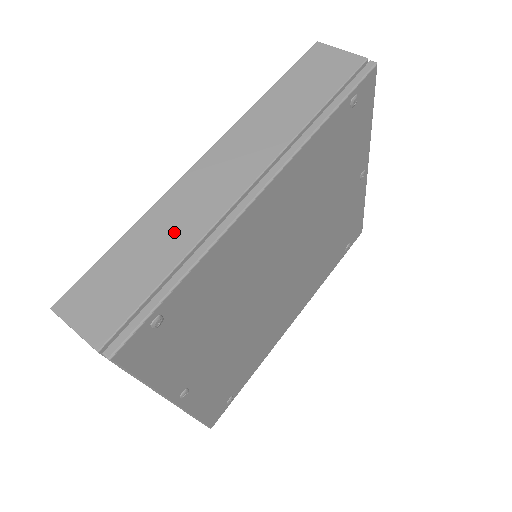
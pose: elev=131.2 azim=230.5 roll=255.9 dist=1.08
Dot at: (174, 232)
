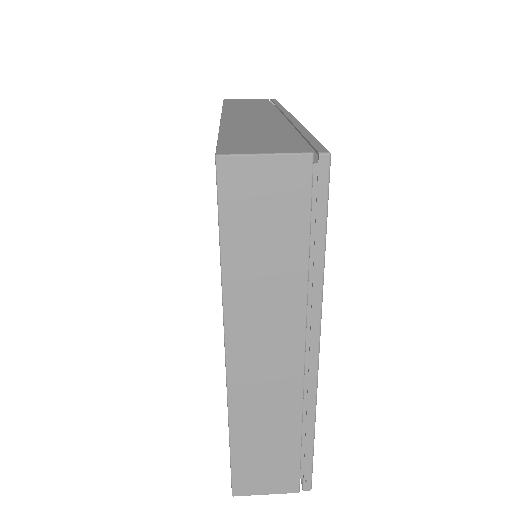
Dot at: (263, 127)
